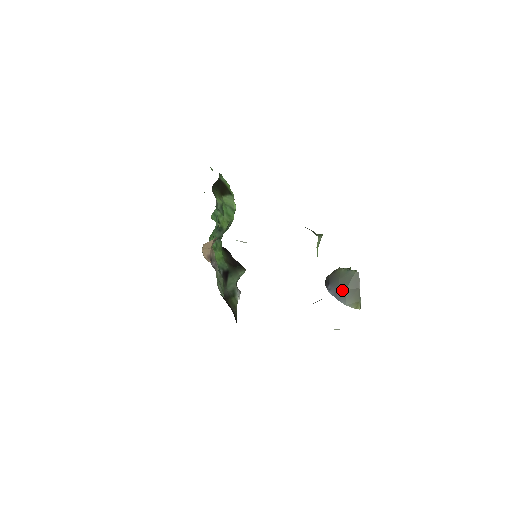
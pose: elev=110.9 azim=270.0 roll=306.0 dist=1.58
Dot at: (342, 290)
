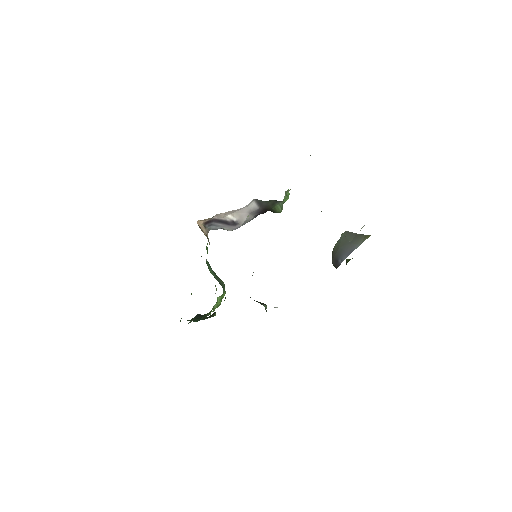
Dot at: (348, 246)
